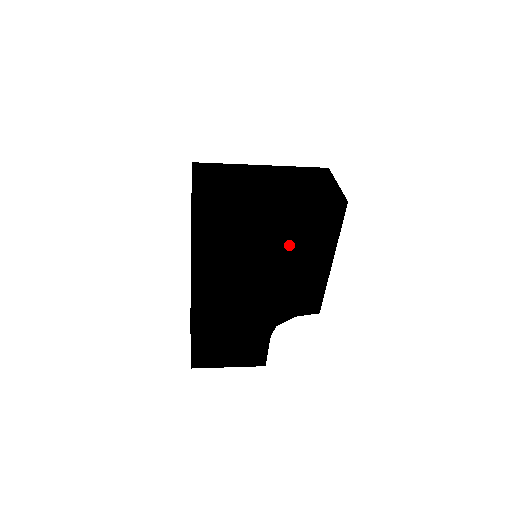
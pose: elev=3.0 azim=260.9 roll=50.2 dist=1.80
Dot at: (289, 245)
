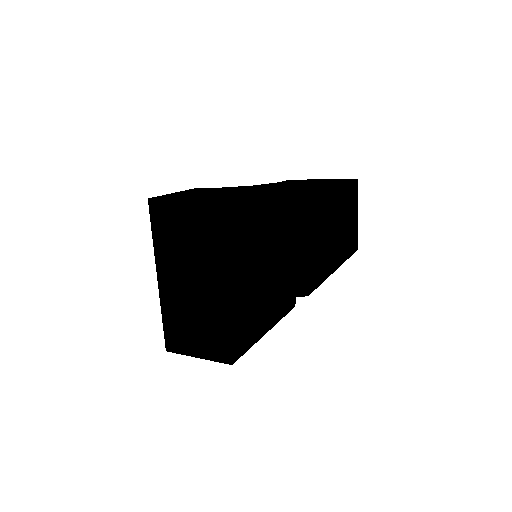
Dot at: occluded
